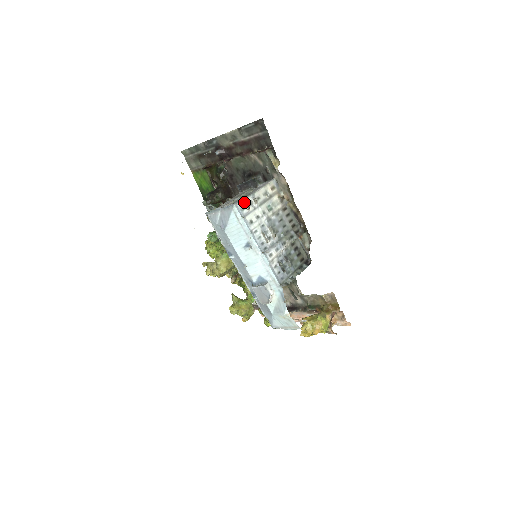
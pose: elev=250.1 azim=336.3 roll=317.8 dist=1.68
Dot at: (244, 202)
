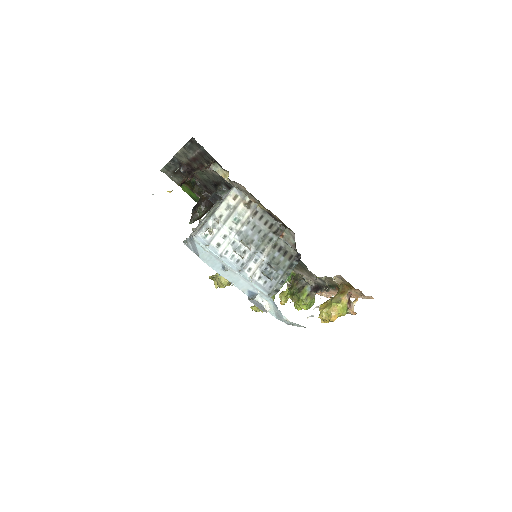
Dot at: (205, 228)
